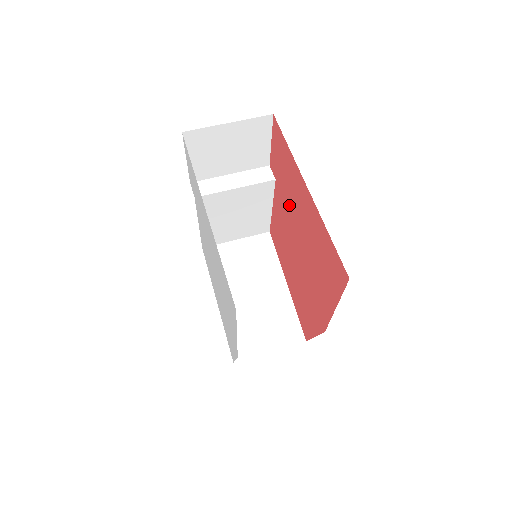
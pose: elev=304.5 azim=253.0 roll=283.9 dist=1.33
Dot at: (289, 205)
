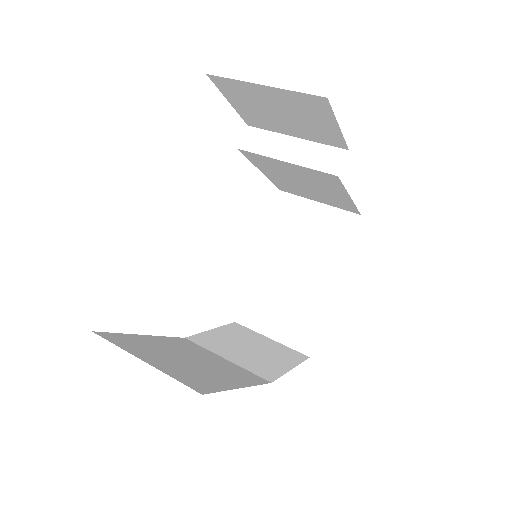
Dot at: occluded
